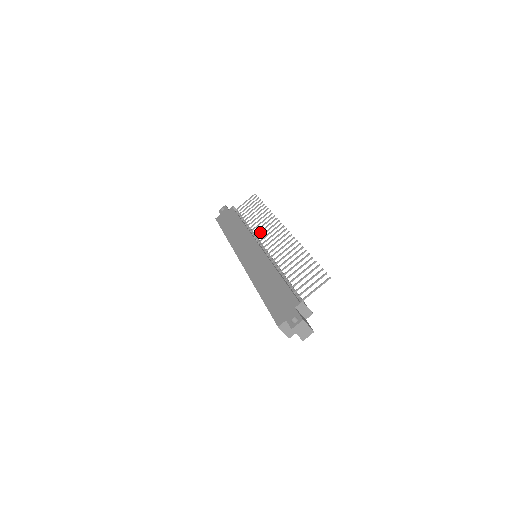
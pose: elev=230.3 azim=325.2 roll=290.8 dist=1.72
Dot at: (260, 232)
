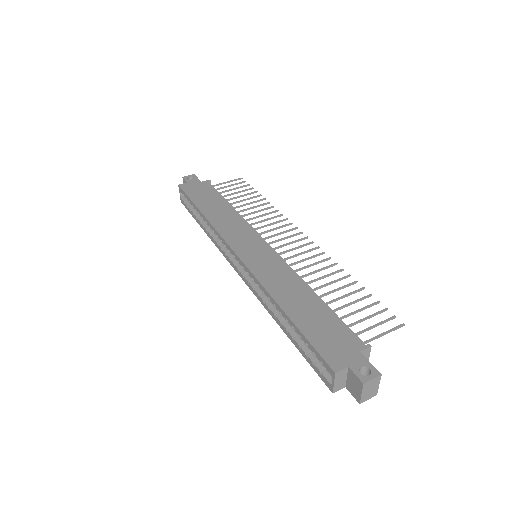
Dot at: (262, 227)
